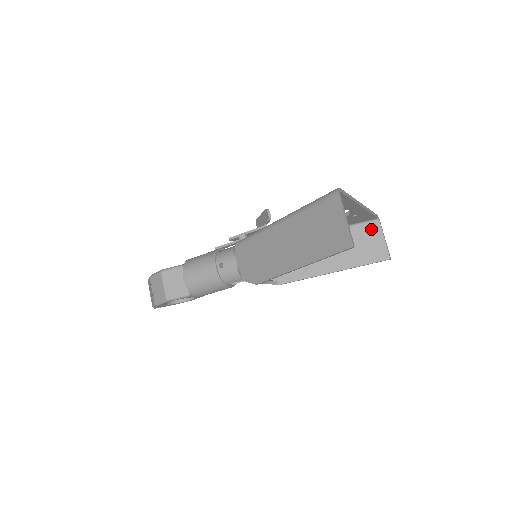
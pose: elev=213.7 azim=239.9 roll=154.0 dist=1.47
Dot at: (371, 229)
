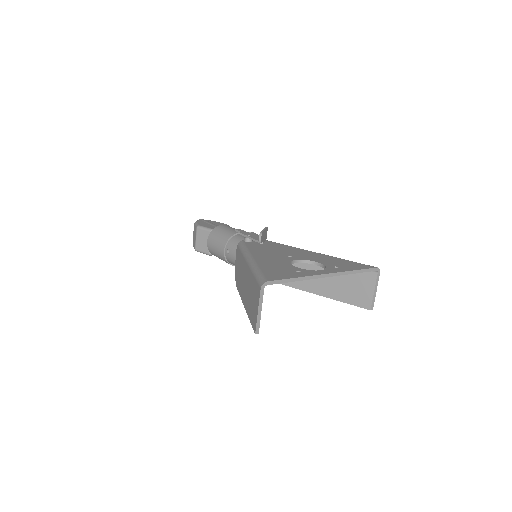
Dot at: (366, 276)
